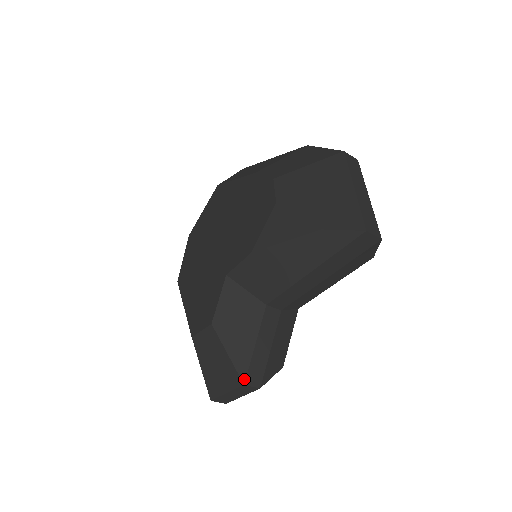
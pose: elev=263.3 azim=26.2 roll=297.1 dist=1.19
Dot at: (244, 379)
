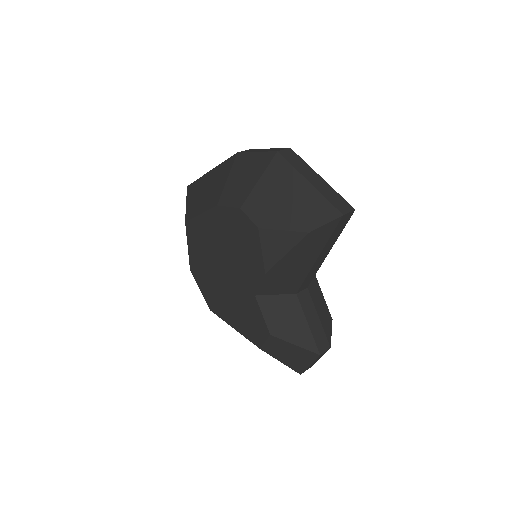
Dot at: (317, 352)
